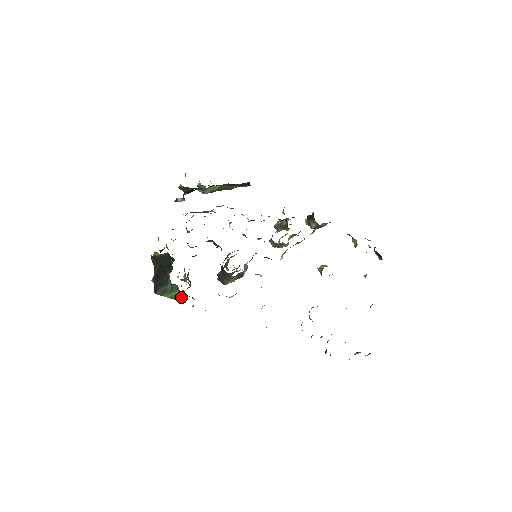
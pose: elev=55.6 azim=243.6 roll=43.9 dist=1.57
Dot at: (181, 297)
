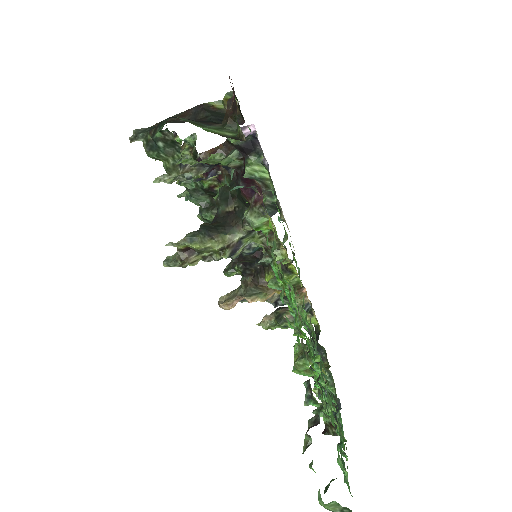
Dot at: (236, 137)
